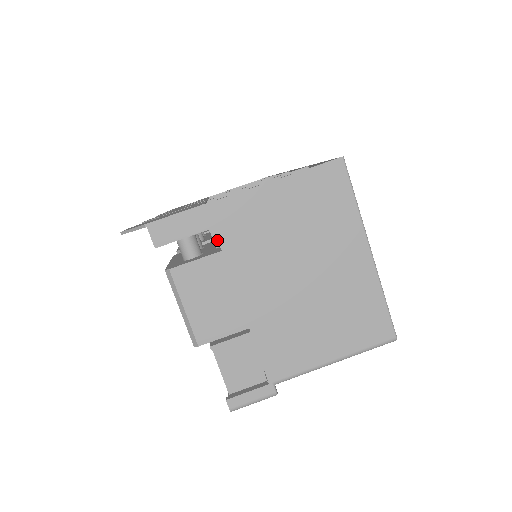
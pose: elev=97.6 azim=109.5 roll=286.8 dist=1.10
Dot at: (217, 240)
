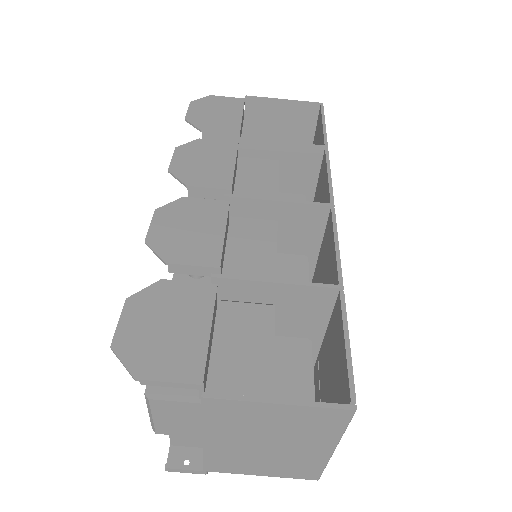
Dot at: occluded
